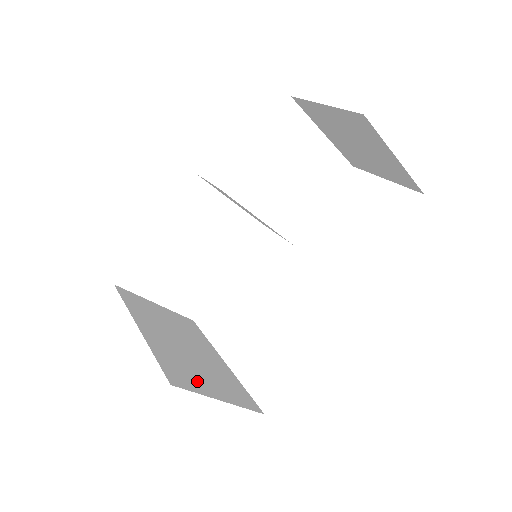
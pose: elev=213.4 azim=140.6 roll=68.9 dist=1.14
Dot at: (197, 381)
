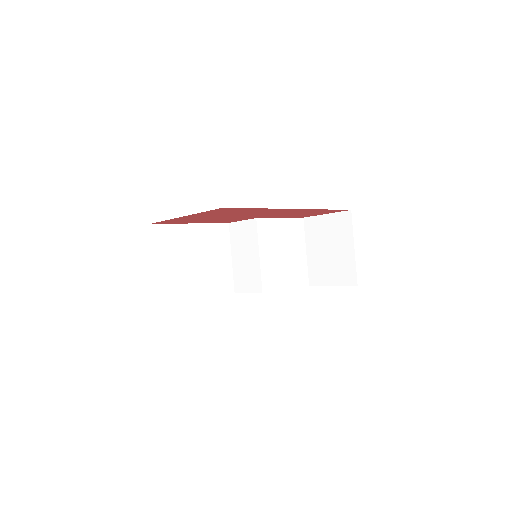
Dot at: occluded
